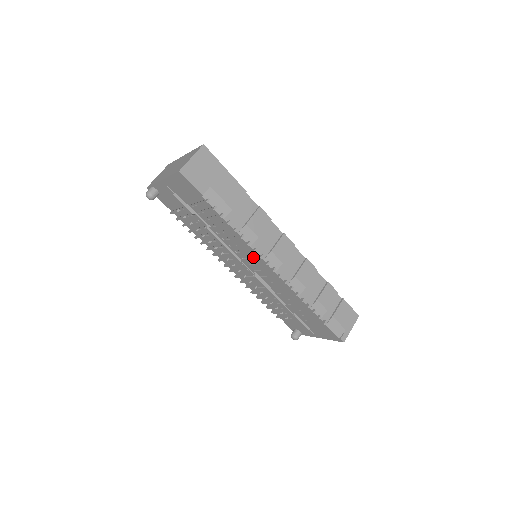
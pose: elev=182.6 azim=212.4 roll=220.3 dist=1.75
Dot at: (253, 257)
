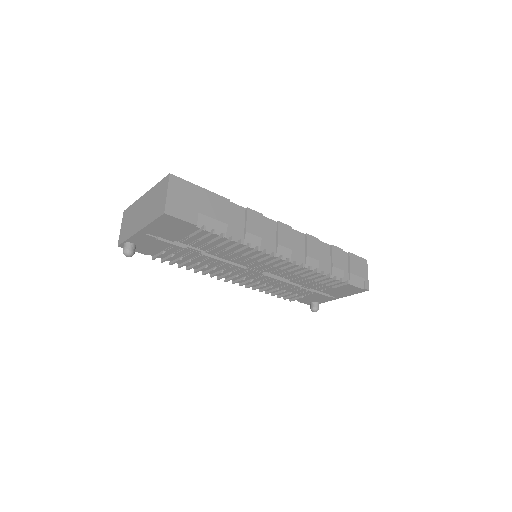
Dot at: (264, 259)
